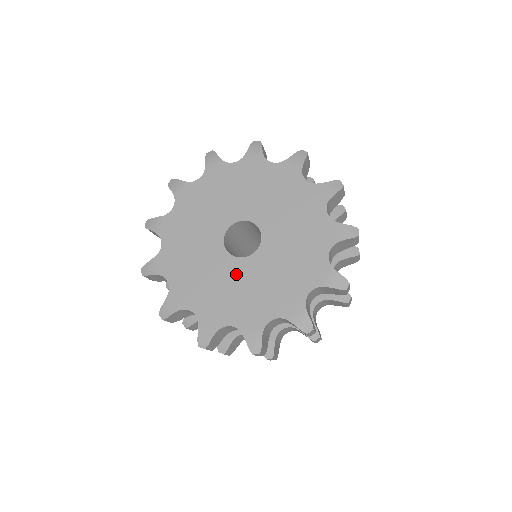
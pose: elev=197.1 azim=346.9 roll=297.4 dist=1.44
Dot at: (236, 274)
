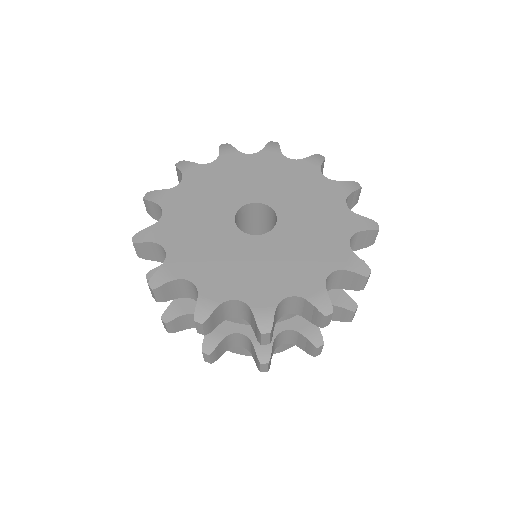
Dot at: (267, 249)
